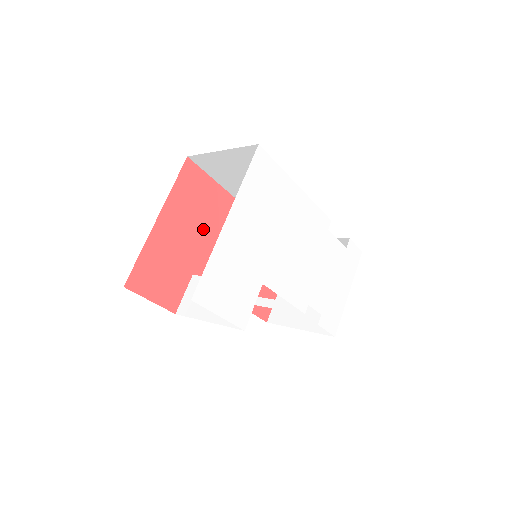
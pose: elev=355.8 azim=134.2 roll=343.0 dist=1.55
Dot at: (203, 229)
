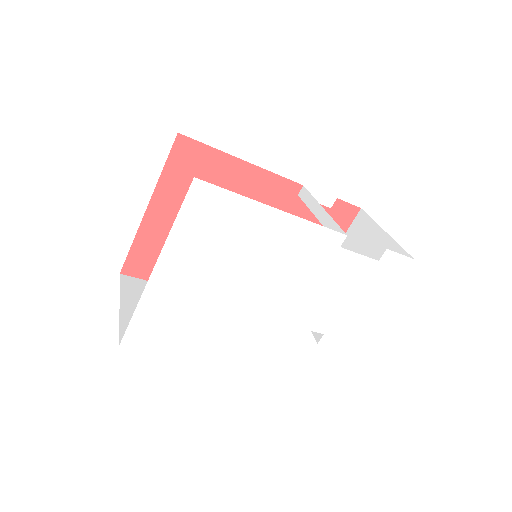
Dot at: occluded
